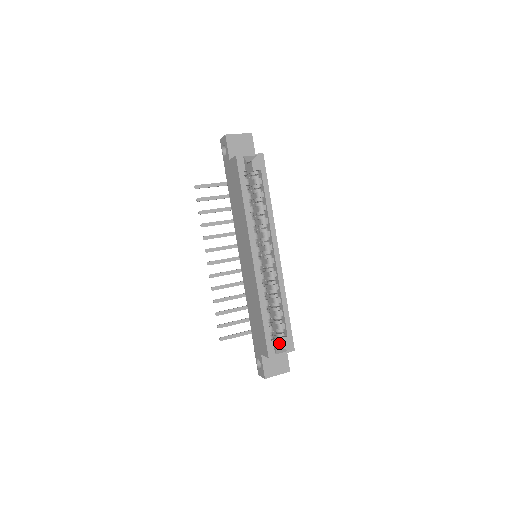
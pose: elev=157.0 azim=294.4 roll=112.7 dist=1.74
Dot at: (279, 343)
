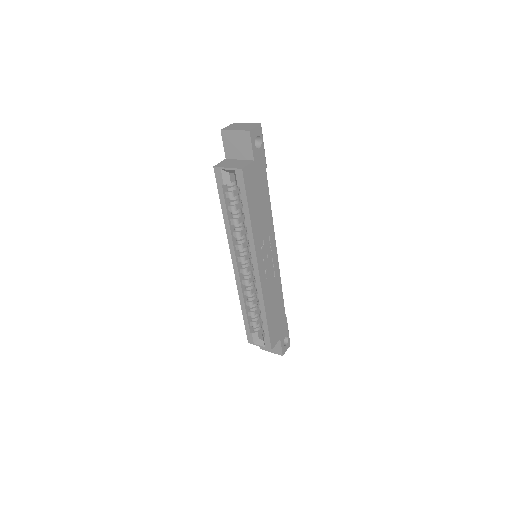
Dot at: occluded
